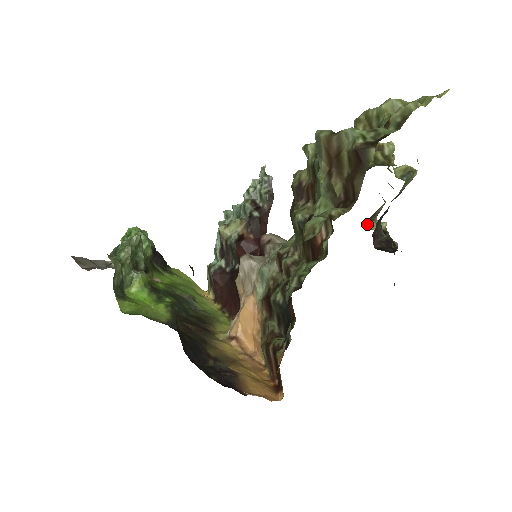
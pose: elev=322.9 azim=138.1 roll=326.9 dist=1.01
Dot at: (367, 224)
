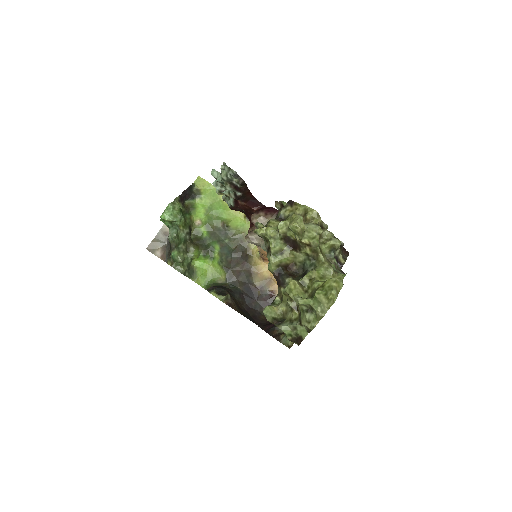
Dot at: occluded
